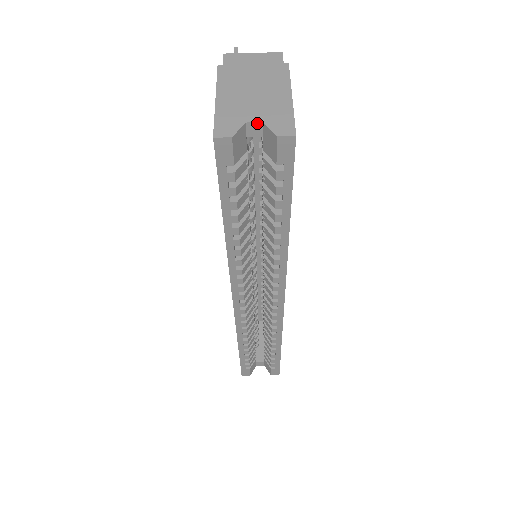
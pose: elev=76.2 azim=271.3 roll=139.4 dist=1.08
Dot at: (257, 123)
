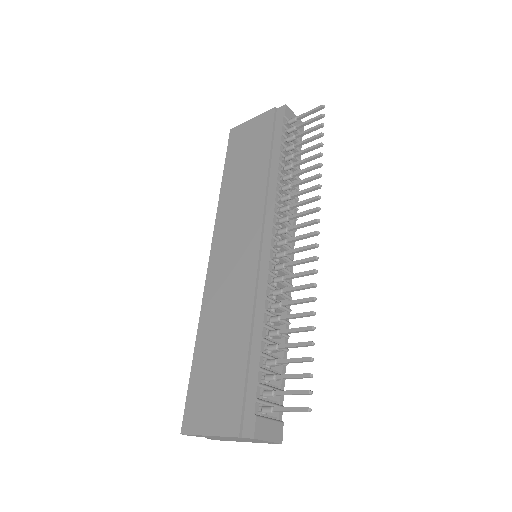
Dot at: occluded
